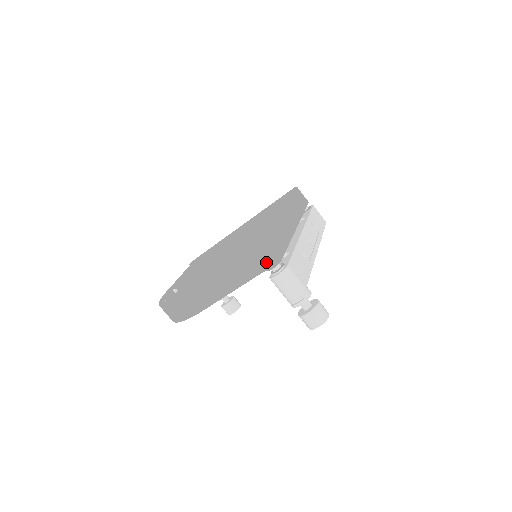
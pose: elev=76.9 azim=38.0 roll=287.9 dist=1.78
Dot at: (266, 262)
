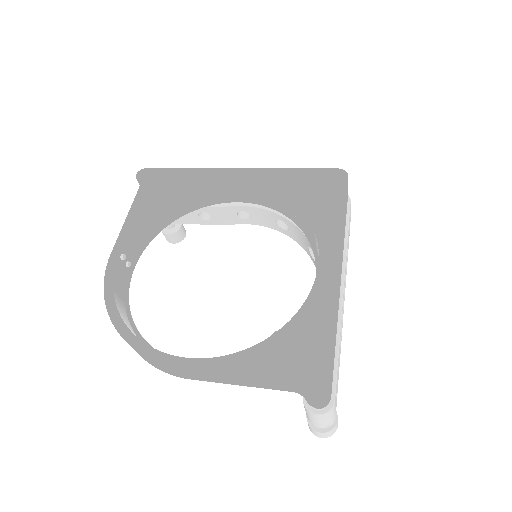
Dot at: (315, 404)
